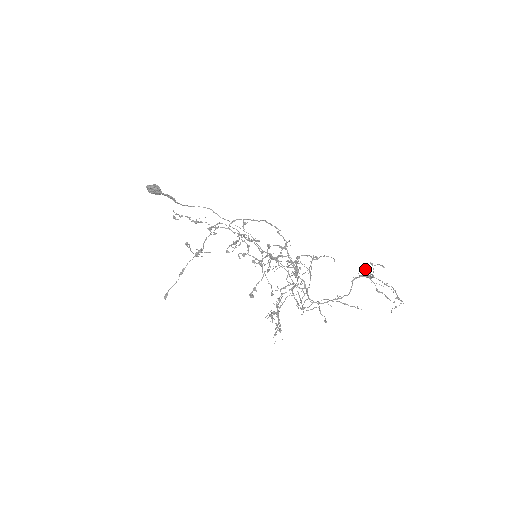
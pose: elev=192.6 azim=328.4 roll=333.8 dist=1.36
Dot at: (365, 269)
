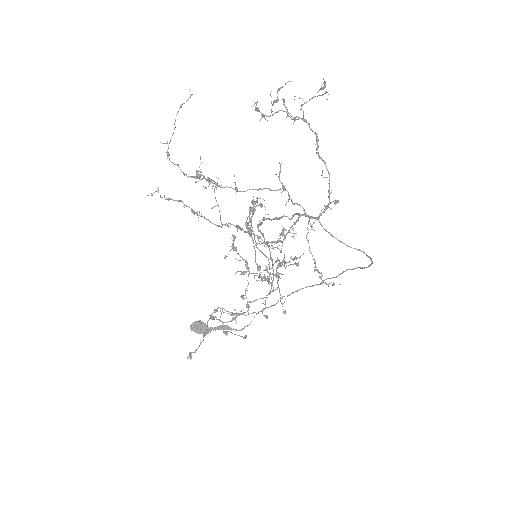
Dot at: (263, 116)
